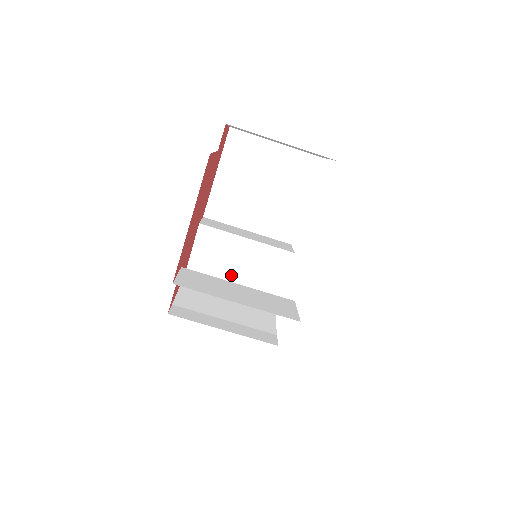
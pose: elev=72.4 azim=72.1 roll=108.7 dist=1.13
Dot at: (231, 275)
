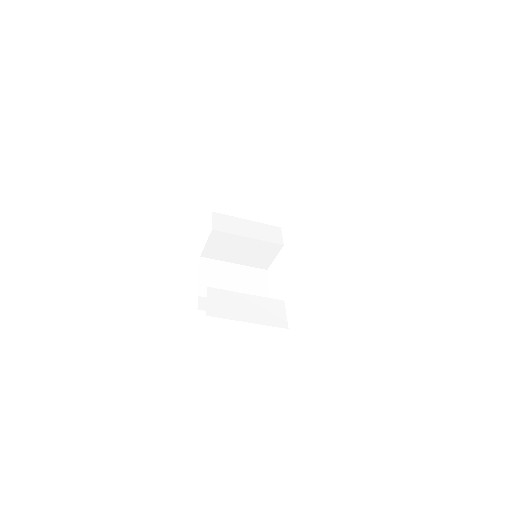
Dot at: (235, 256)
